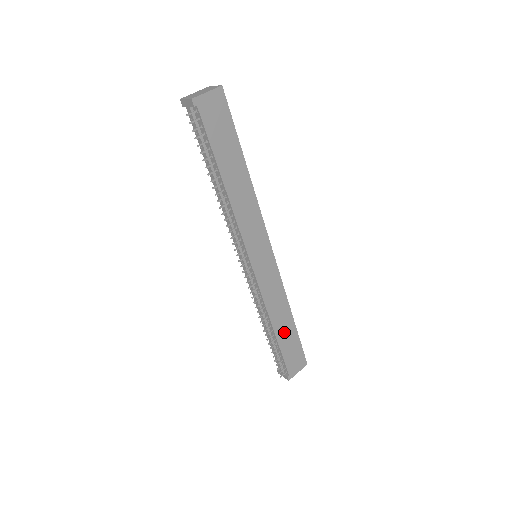
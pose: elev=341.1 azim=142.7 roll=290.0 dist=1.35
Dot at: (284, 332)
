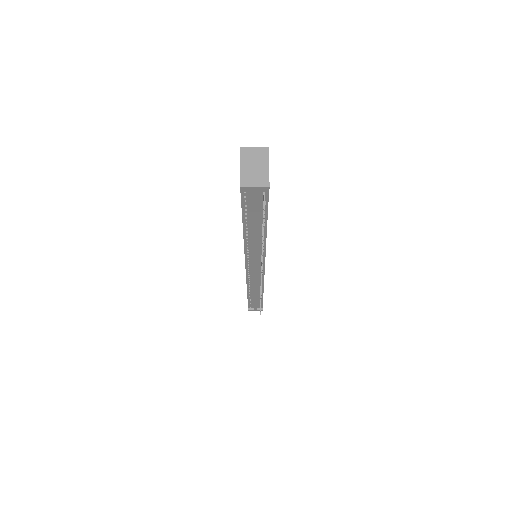
Dot at: occluded
